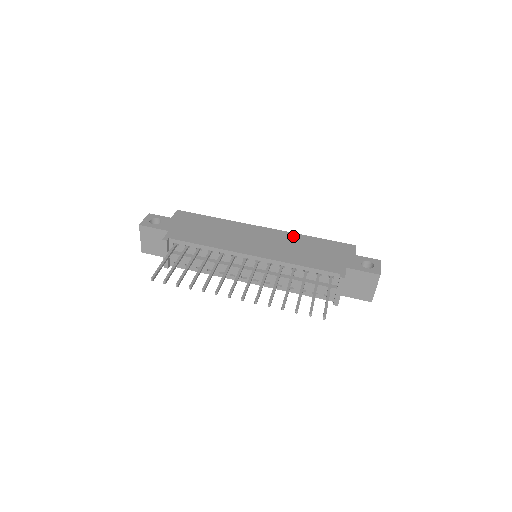
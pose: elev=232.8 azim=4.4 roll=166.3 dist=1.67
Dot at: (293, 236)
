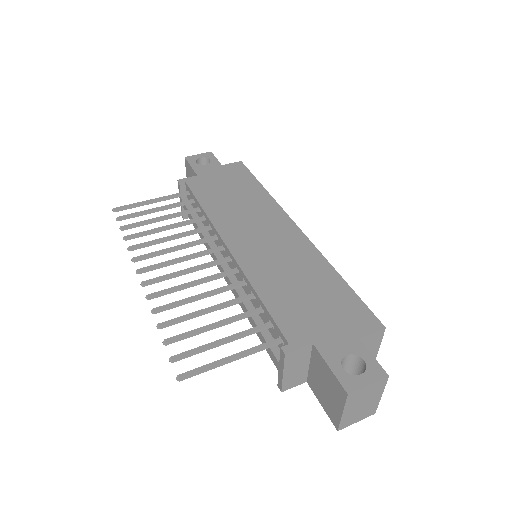
Dot at: (314, 257)
